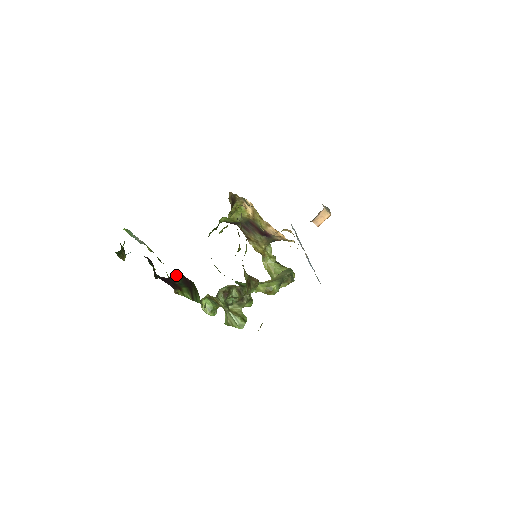
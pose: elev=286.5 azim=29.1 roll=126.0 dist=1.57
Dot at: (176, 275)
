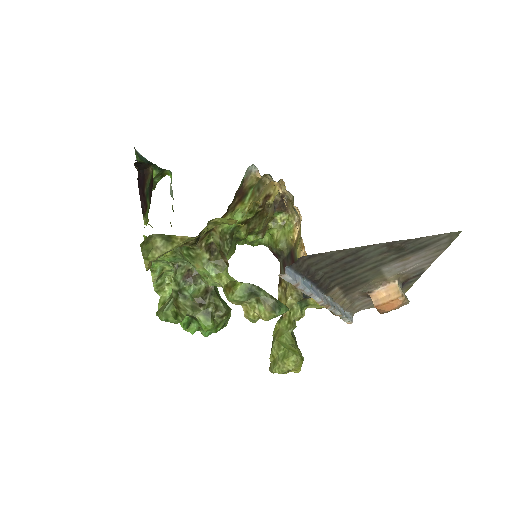
Dot at: (149, 174)
